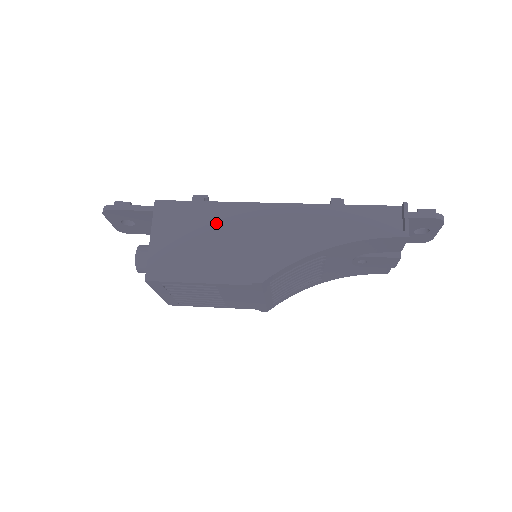
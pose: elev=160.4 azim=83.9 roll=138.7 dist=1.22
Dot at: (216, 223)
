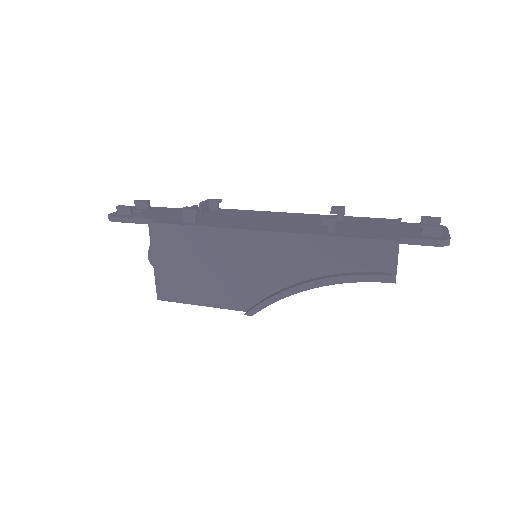
Dot at: (207, 250)
